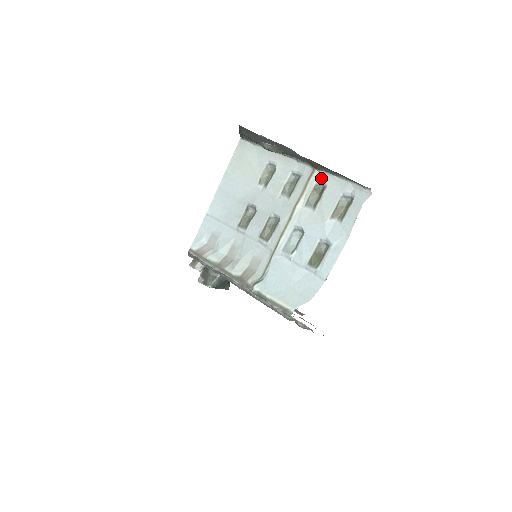
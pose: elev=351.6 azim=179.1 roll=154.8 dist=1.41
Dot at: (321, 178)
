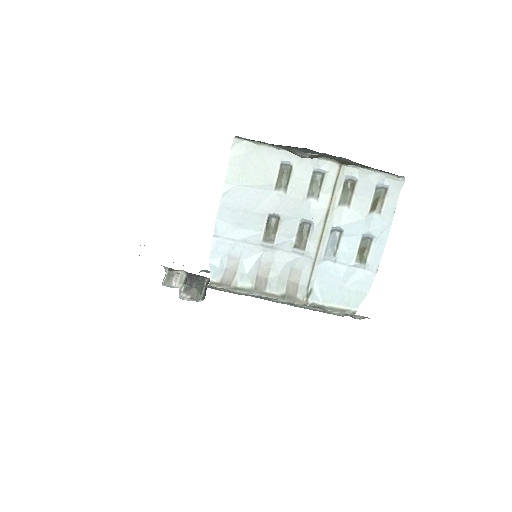
Dot at: (349, 173)
